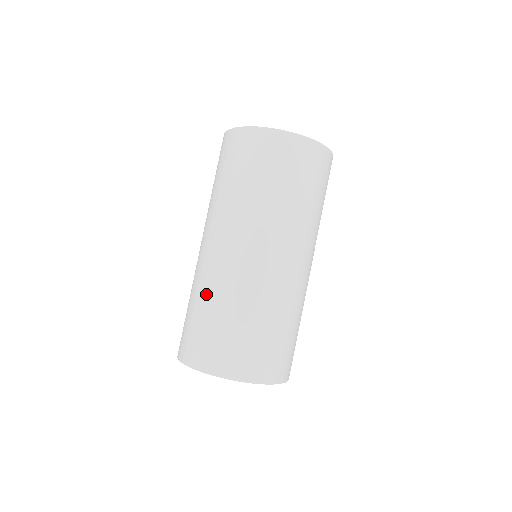
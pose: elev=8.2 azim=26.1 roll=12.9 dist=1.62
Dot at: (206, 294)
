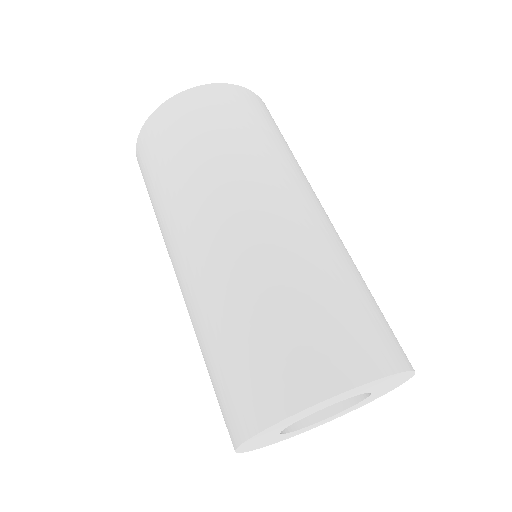
Dot at: (197, 337)
